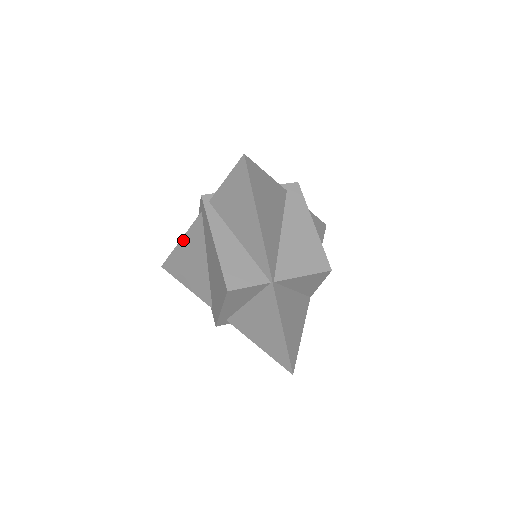
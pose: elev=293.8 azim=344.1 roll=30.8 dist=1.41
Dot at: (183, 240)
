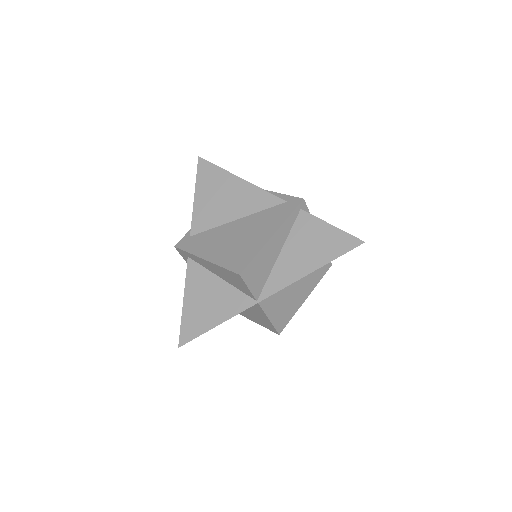
Dot at: (244, 182)
